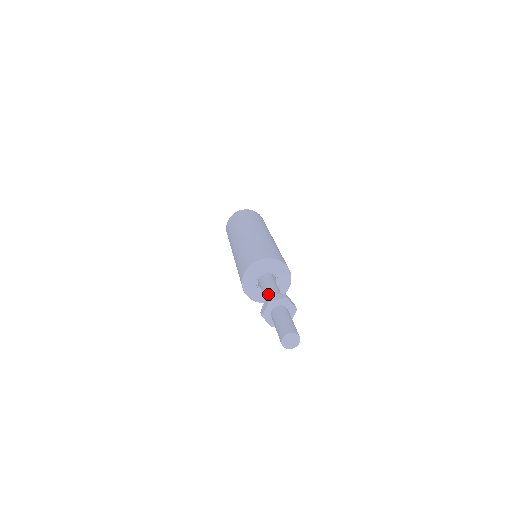
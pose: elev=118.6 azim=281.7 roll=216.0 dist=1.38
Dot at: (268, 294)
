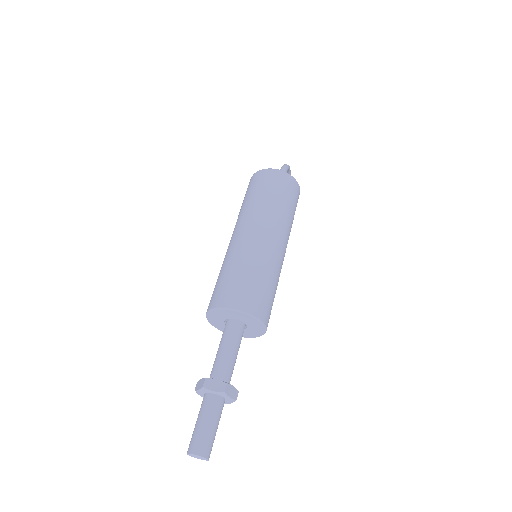
Dot at: (217, 361)
